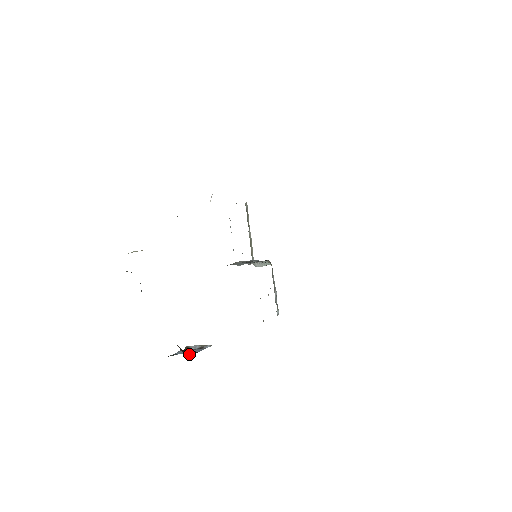
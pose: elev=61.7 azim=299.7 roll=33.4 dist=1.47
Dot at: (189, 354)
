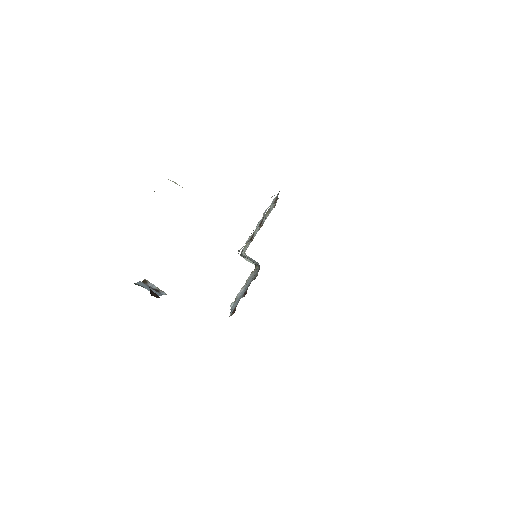
Dot at: (154, 295)
